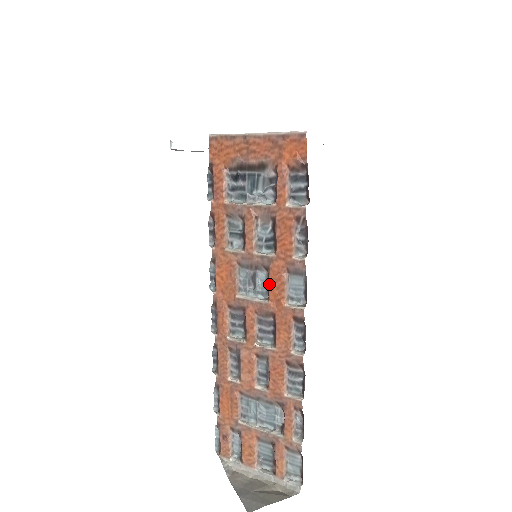
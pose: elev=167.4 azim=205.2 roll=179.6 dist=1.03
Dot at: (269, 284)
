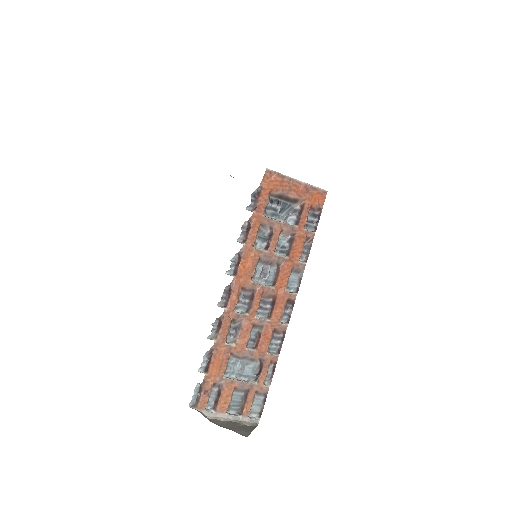
Dot at: (279, 276)
